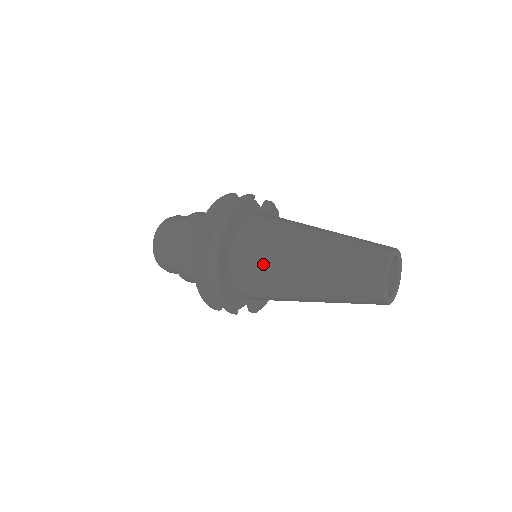
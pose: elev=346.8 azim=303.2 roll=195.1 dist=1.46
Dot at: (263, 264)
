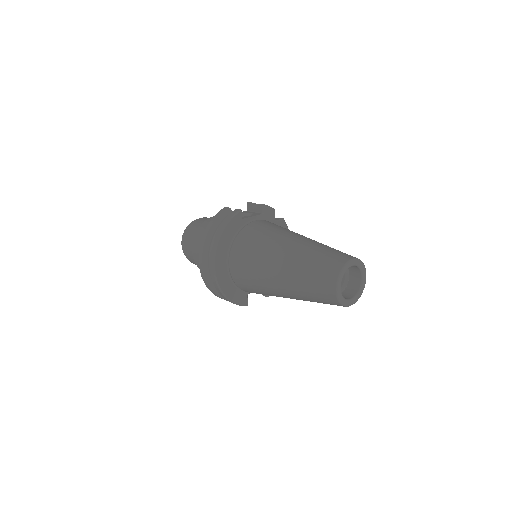
Dot at: (250, 275)
